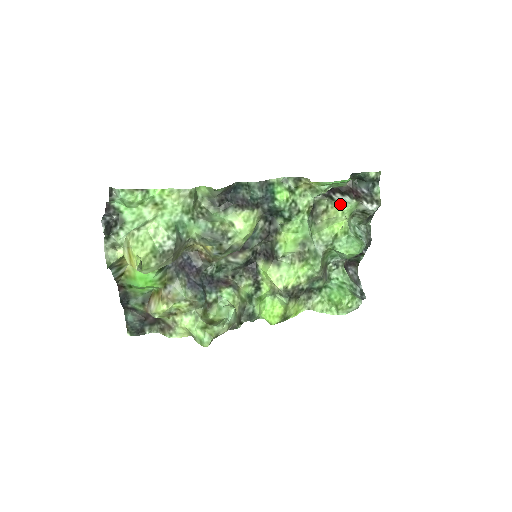
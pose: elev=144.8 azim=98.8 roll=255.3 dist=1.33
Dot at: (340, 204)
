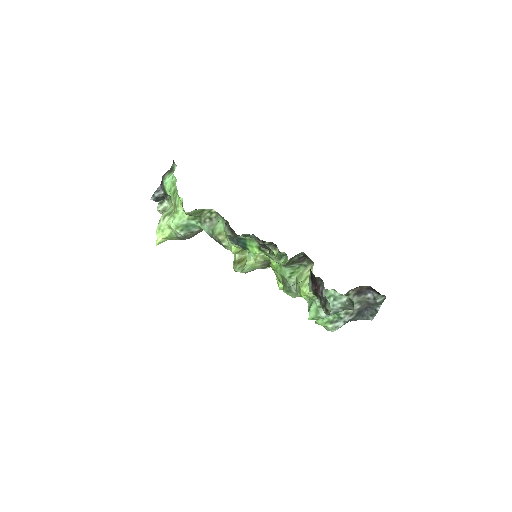
Dot at: (309, 281)
